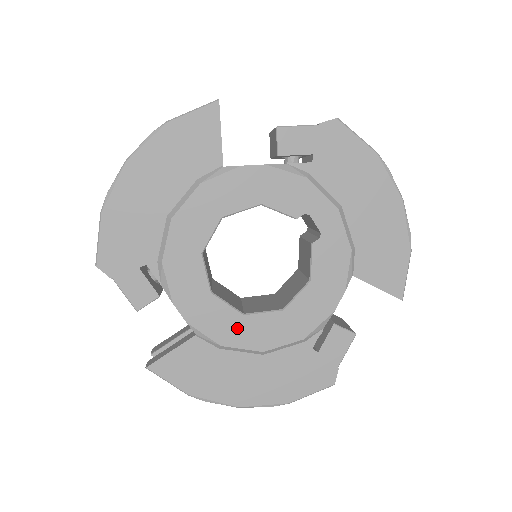
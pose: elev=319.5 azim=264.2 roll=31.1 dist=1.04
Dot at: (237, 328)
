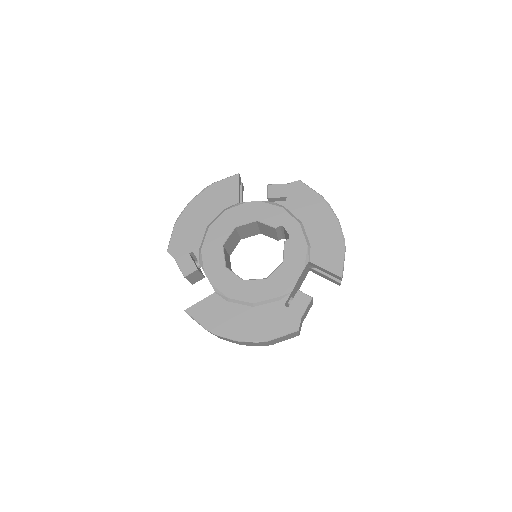
Dot at: (239, 288)
